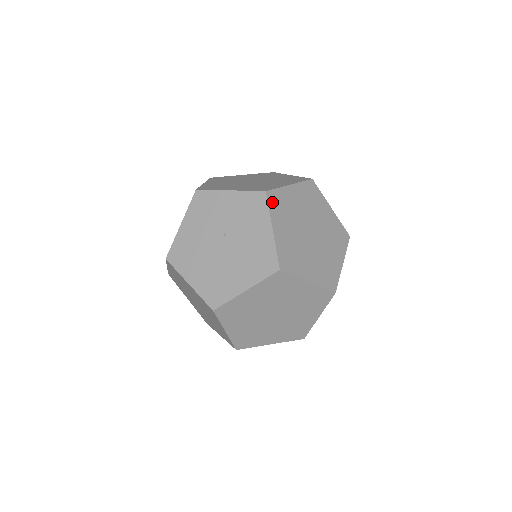
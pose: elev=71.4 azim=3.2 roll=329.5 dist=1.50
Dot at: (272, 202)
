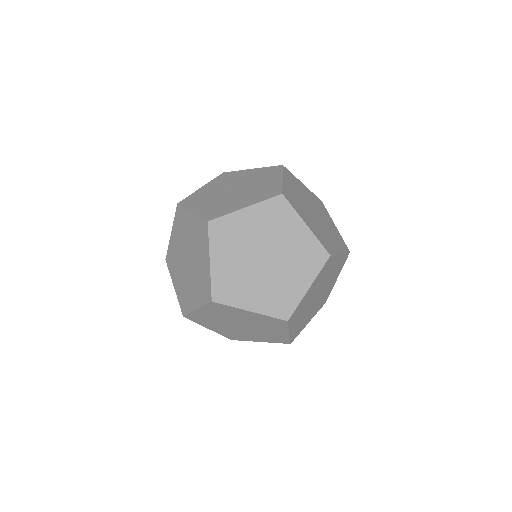
Dot at: occluded
